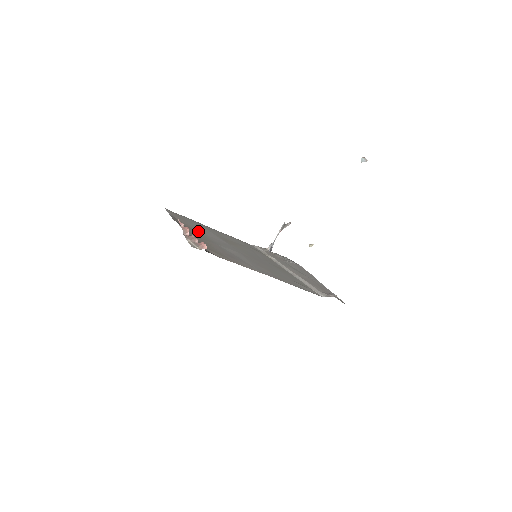
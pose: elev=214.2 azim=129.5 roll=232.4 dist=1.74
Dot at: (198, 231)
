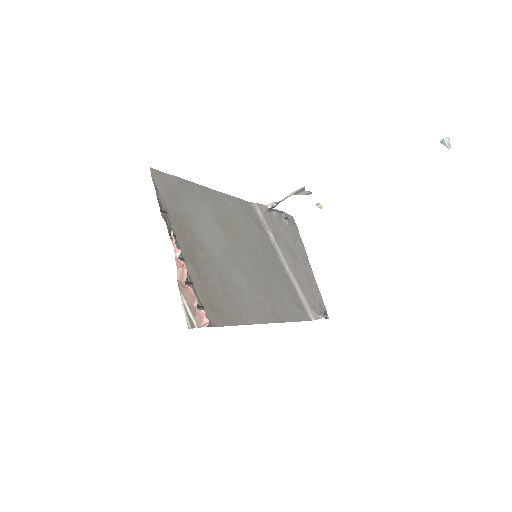
Dot at: (193, 229)
